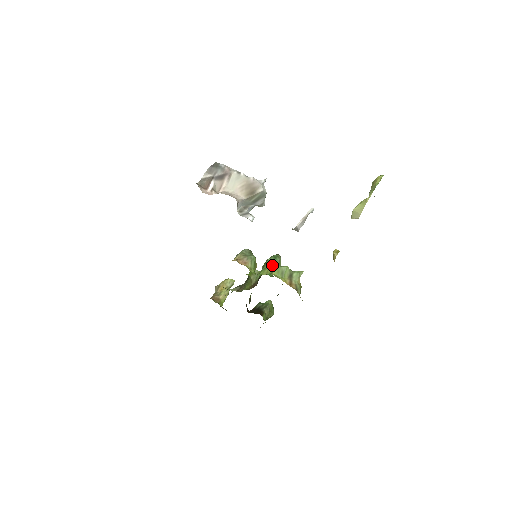
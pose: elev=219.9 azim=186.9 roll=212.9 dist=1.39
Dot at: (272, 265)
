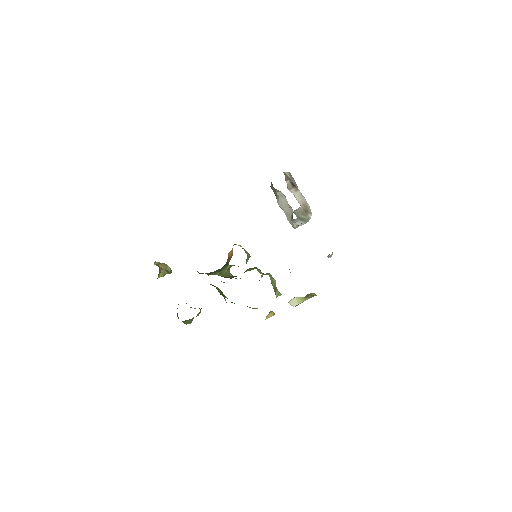
Dot at: occluded
